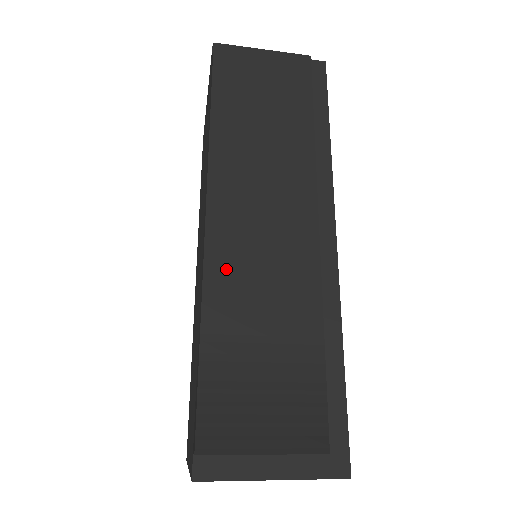
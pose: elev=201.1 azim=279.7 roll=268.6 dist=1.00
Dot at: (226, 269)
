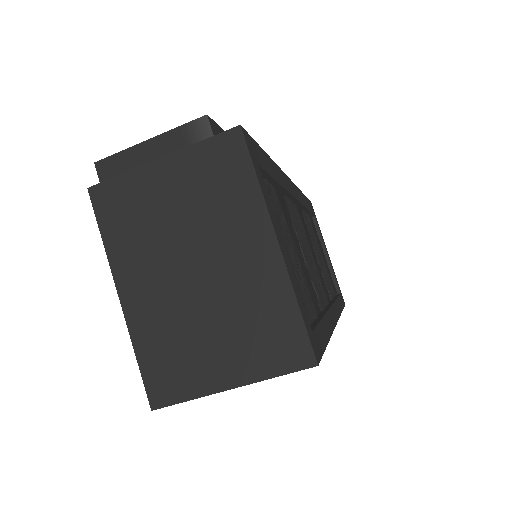
Dot at: occluded
